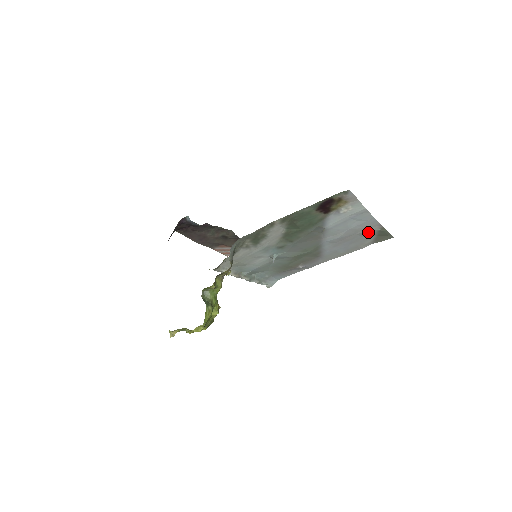
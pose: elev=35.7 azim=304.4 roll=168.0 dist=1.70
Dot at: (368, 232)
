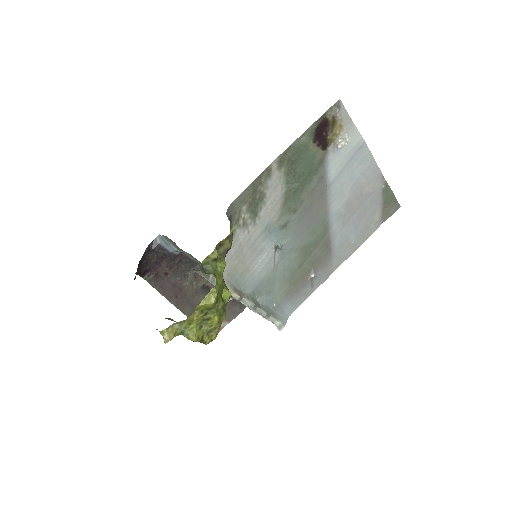
Dot at: (373, 191)
